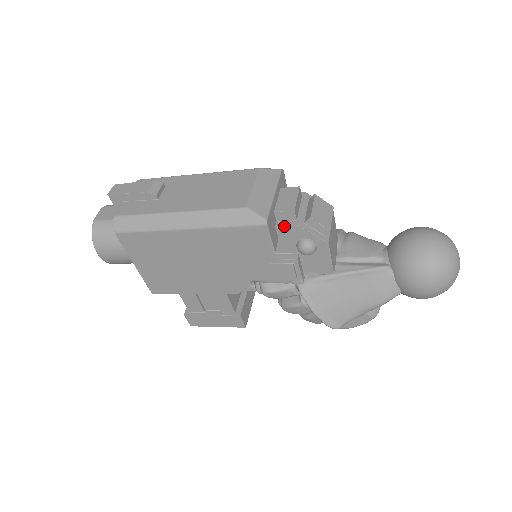
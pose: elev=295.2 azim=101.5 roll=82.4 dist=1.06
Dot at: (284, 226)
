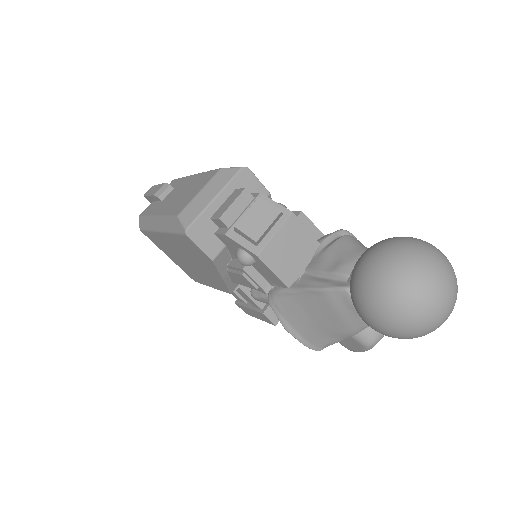
Dot at: (218, 234)
